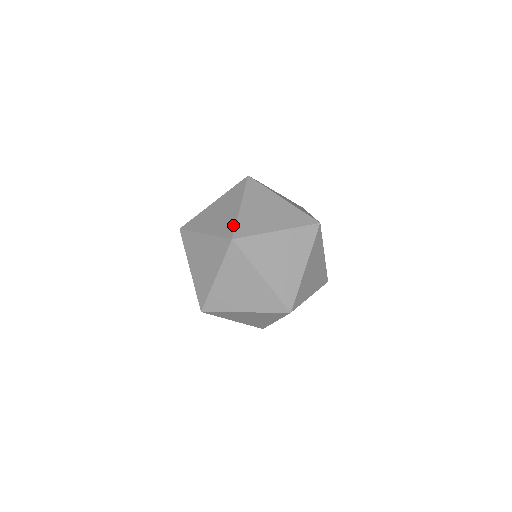
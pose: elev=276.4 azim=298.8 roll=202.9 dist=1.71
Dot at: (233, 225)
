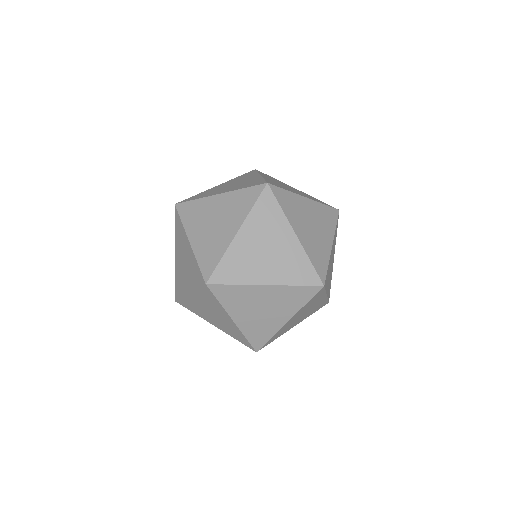
Dot at: (261, 180)
